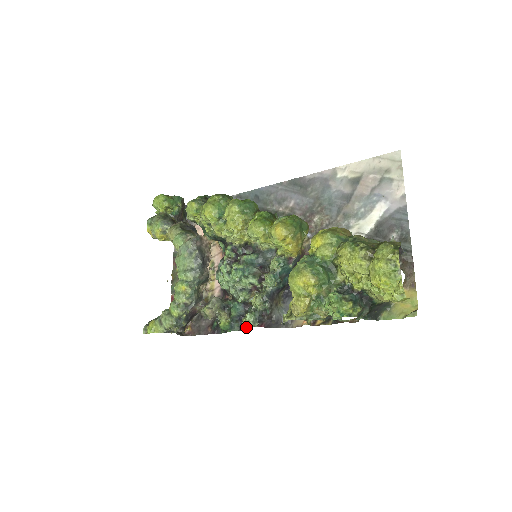
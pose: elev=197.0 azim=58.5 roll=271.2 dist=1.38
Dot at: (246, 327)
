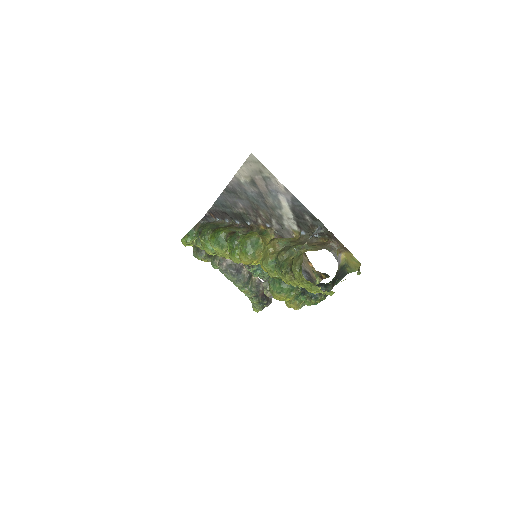
Dot at: occluded
